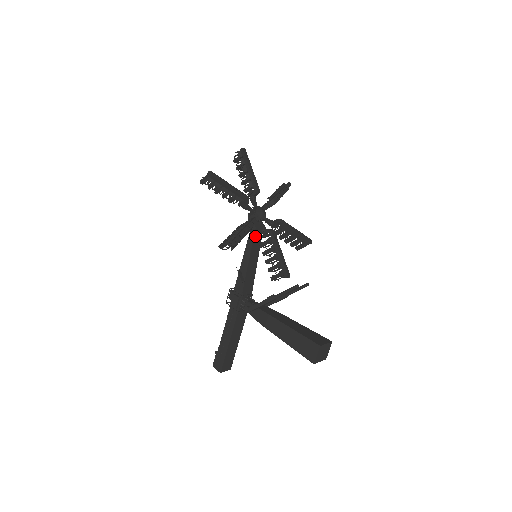
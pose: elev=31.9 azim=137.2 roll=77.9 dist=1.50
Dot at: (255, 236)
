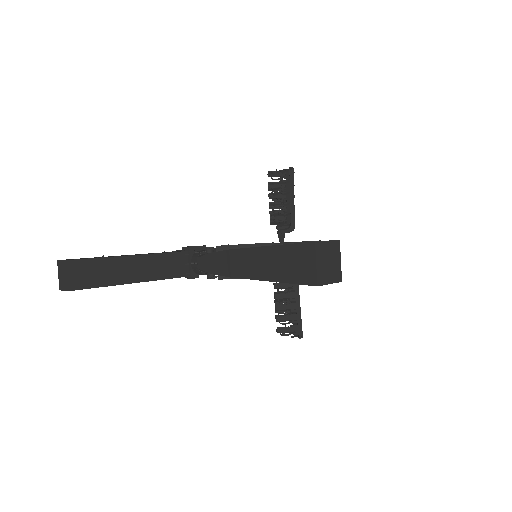
Dot at: occluded
